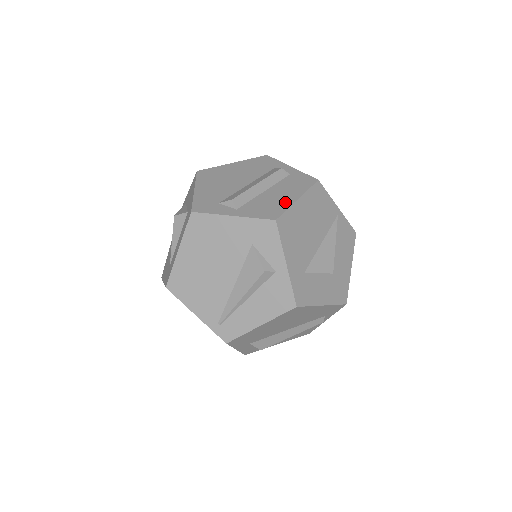
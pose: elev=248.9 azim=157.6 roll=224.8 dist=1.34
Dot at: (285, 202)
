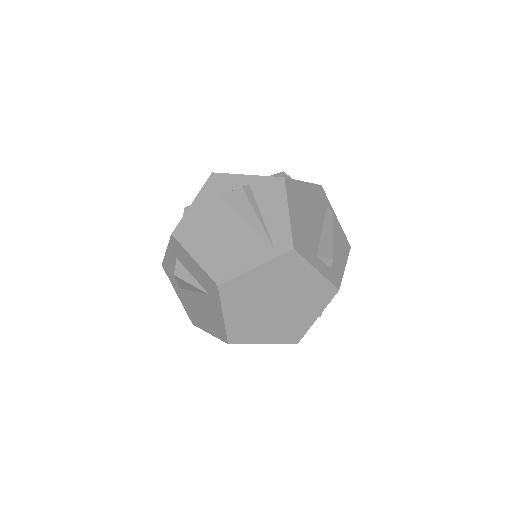
Dot at: occluded
